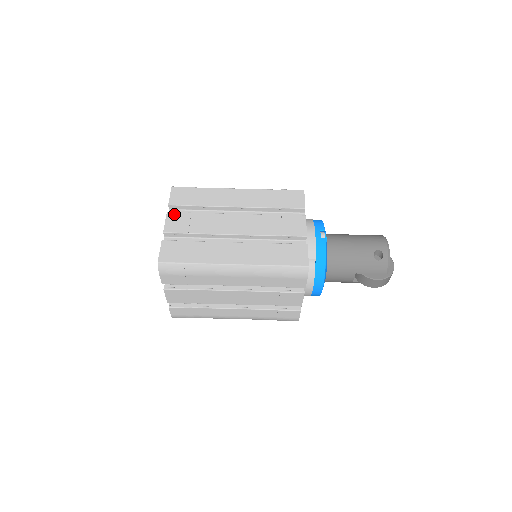
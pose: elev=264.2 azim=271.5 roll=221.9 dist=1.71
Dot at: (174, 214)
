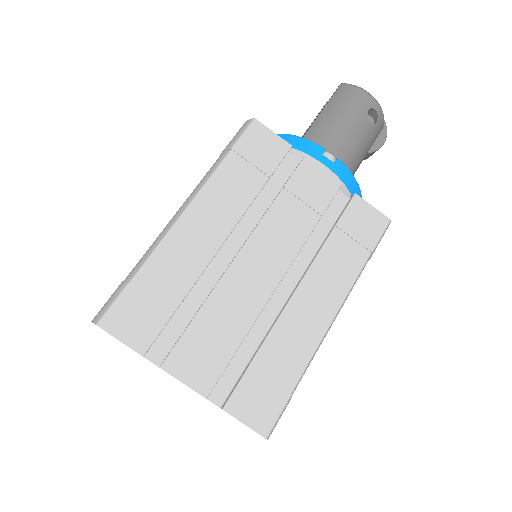
Dot at: (174, 358)
